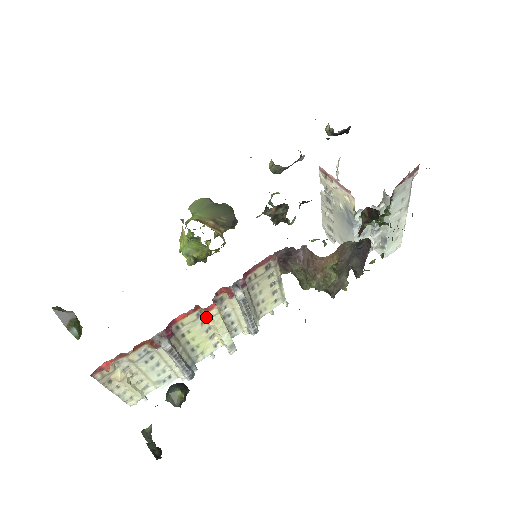
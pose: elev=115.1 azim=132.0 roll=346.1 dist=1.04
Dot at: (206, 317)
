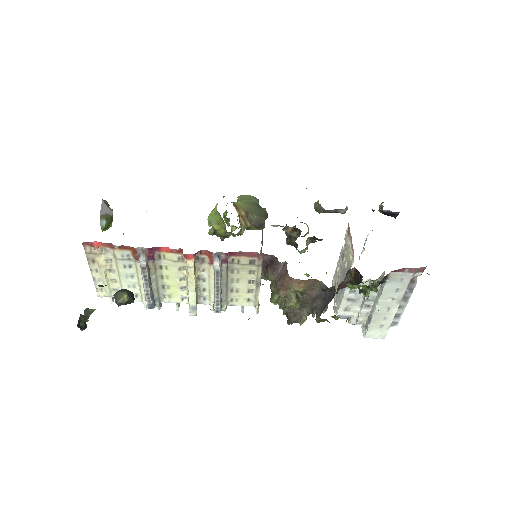
Dot at: (185, 266)
